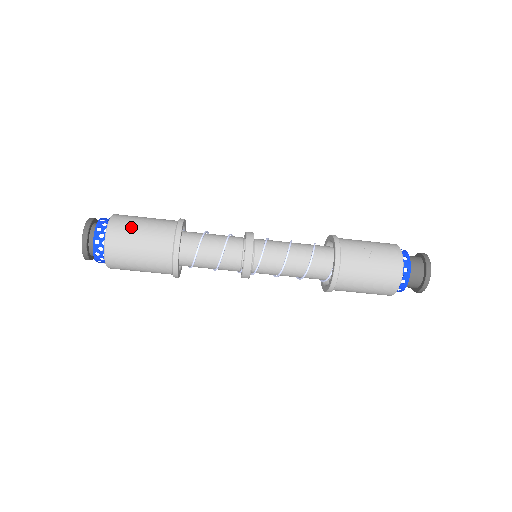
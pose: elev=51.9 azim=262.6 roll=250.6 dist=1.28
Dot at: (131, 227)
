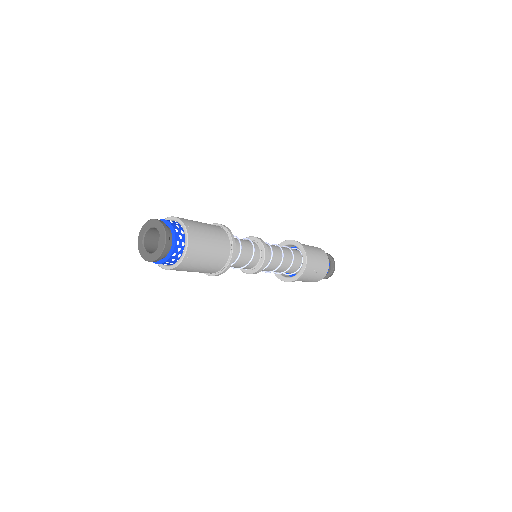
Dot at: (200, 258)
